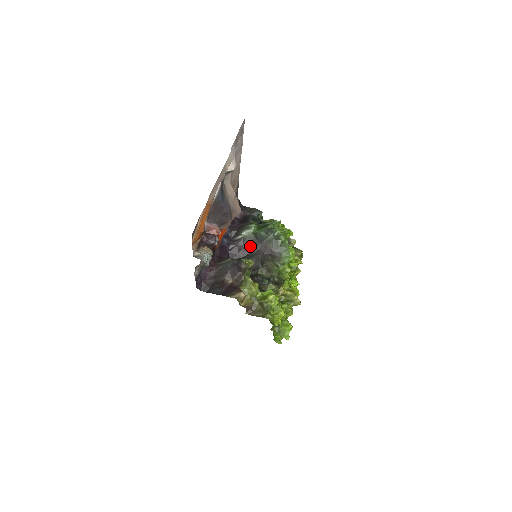
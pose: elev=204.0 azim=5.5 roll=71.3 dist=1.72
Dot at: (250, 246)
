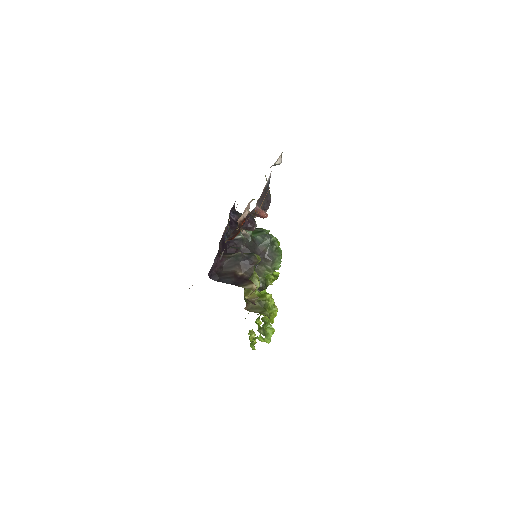
Dot at: (248, 247)
